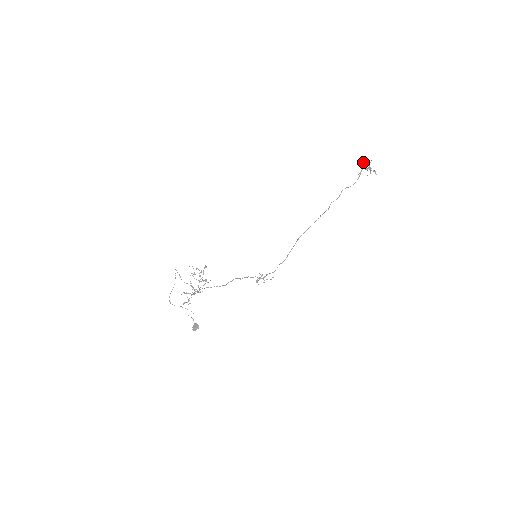
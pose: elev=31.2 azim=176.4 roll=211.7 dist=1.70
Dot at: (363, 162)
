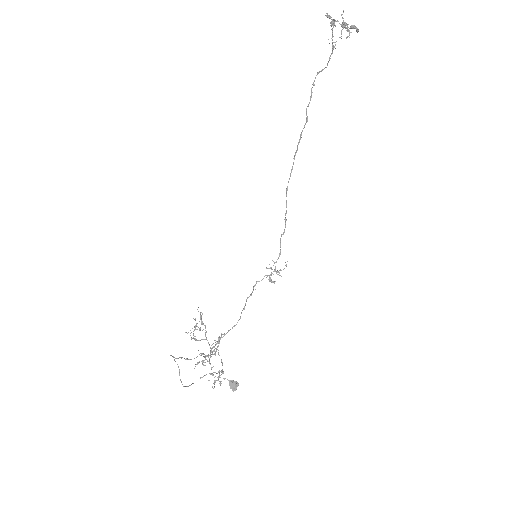
Dot at: occluded
